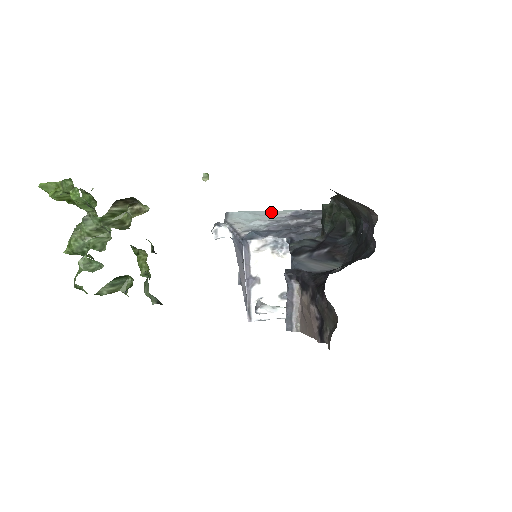
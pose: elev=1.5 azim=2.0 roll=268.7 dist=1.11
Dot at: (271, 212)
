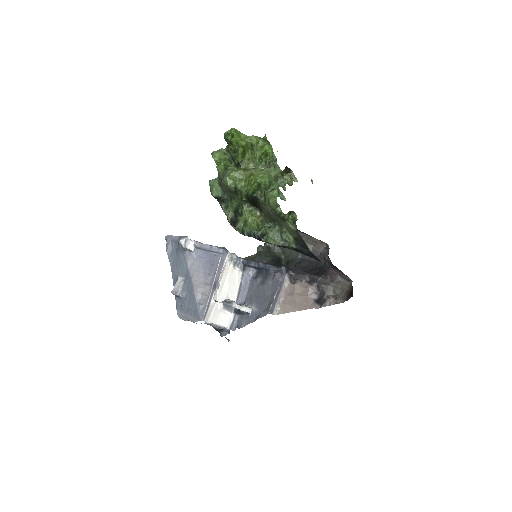
Dot at: occluded
